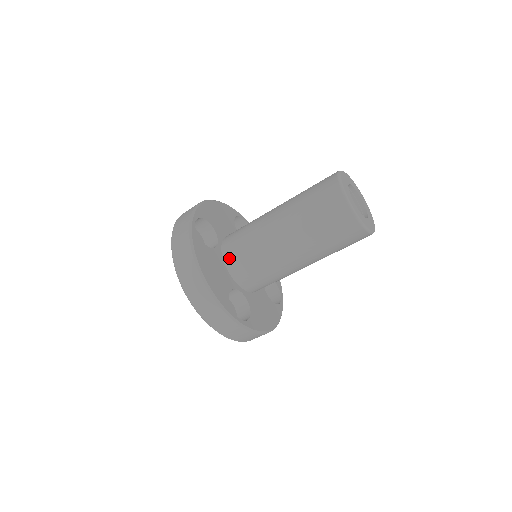
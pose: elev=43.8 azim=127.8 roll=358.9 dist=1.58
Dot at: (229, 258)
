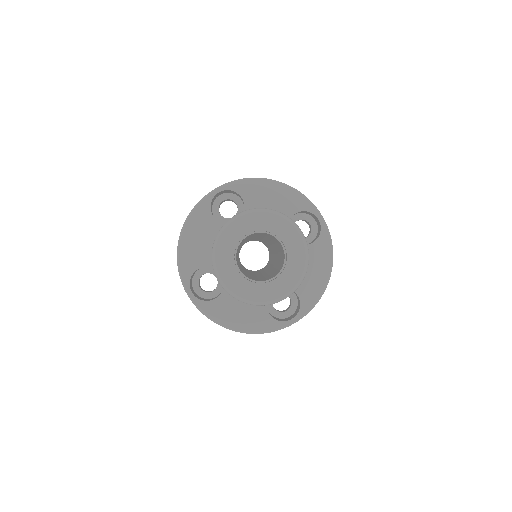
Dot at: occluded
